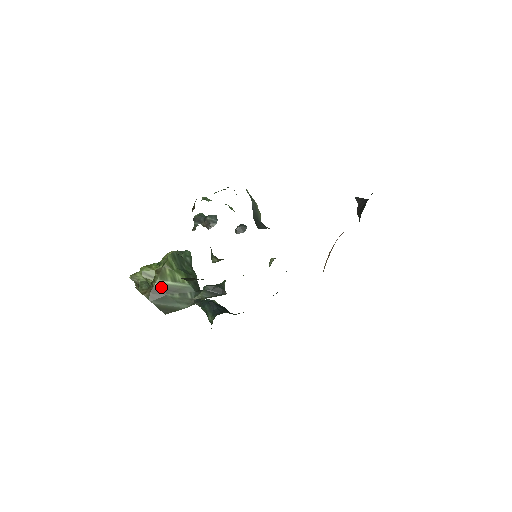
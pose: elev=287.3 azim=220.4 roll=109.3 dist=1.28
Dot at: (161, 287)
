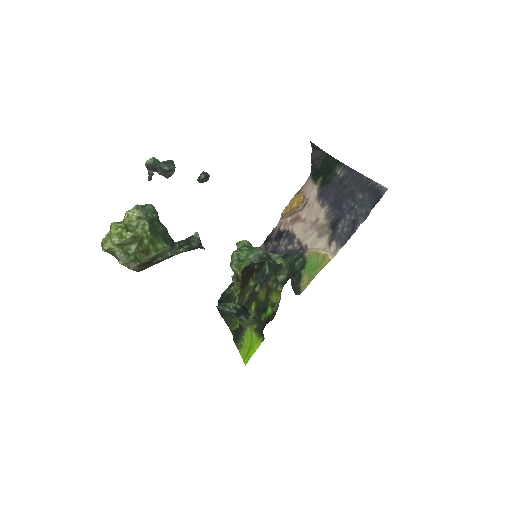
Dot at: (148, 261)
